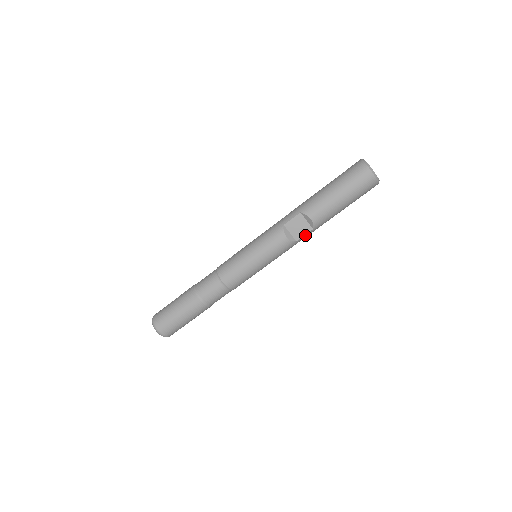
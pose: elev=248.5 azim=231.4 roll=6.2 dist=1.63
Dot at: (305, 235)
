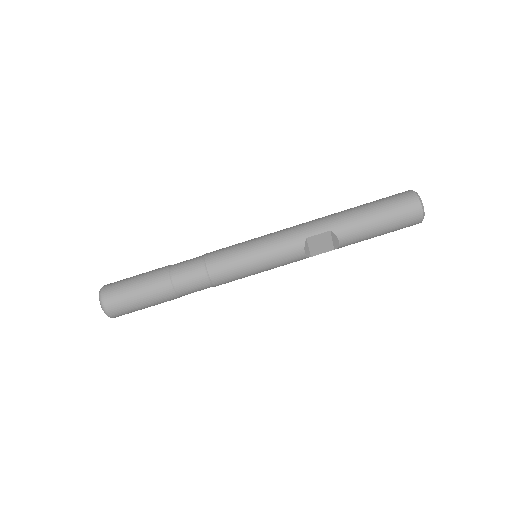
Dot at: occluded
